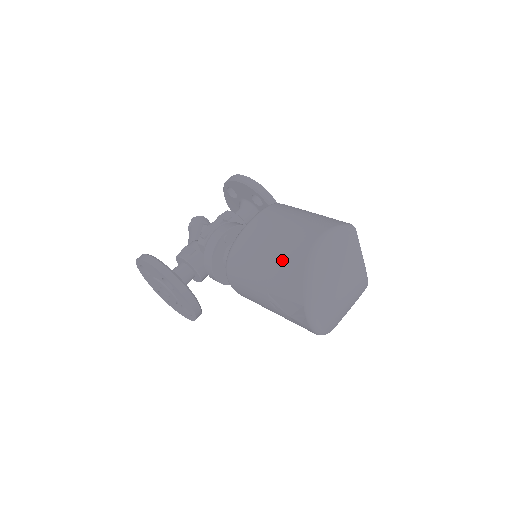
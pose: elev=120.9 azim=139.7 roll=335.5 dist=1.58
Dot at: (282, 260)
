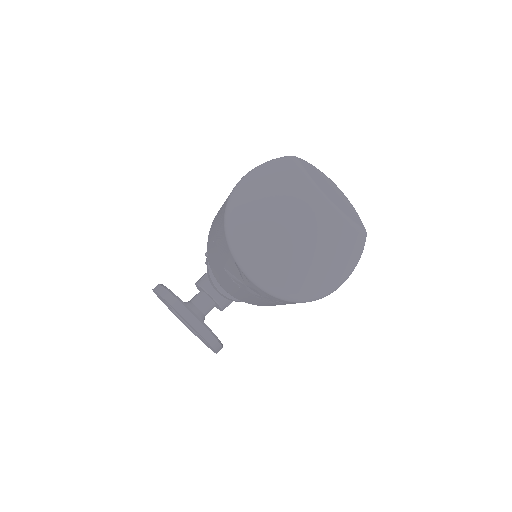
Dot at: (219, 219)
